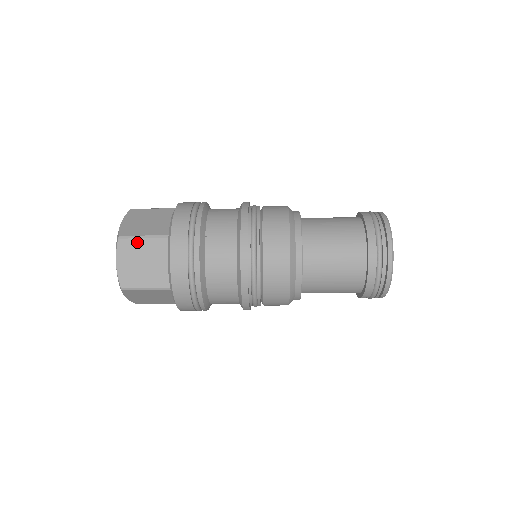
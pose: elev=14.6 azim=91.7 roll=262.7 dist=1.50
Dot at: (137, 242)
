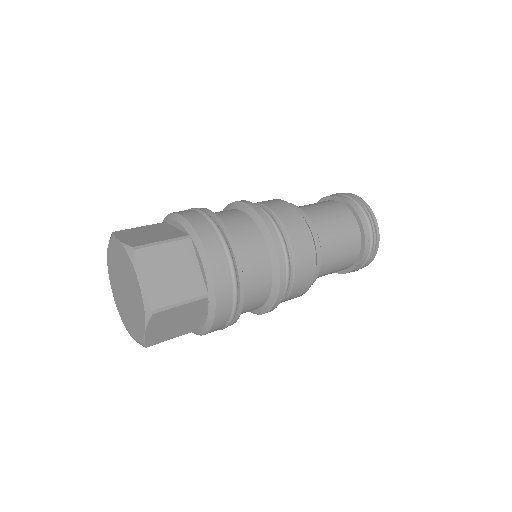
Dot at: (157, 249)
